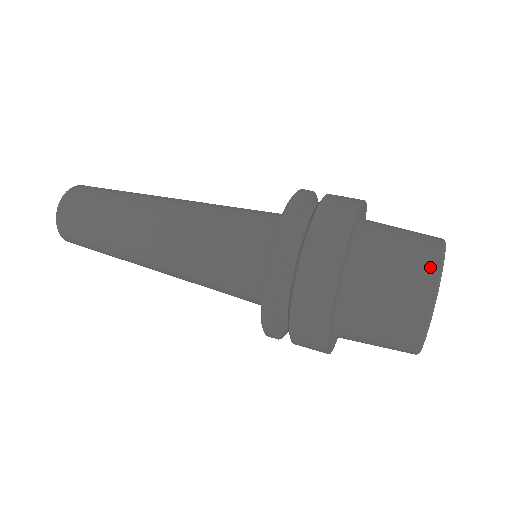
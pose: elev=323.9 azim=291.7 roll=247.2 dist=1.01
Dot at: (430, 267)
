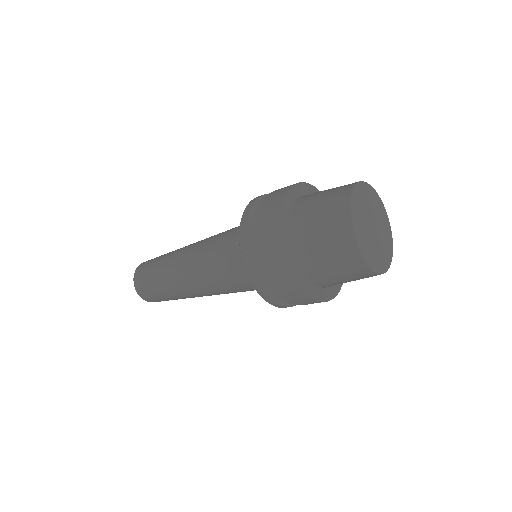
Dot at: occluded
